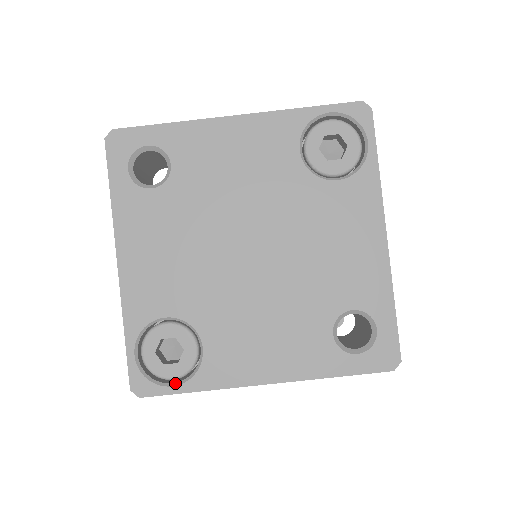
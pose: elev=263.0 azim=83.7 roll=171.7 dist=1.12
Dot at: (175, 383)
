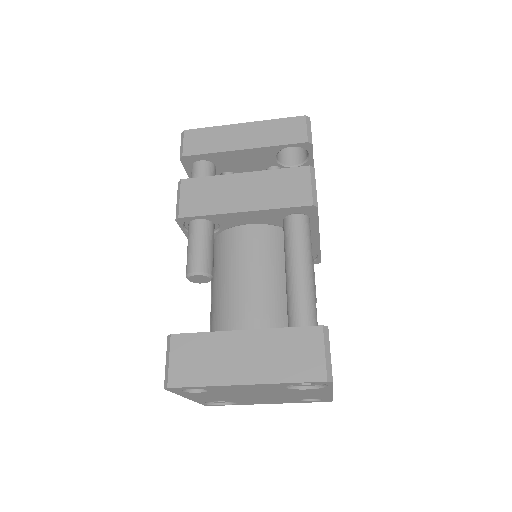
Dot at: (225, 404)
